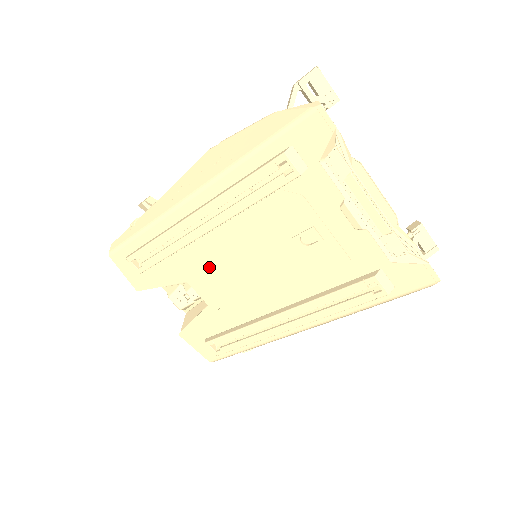
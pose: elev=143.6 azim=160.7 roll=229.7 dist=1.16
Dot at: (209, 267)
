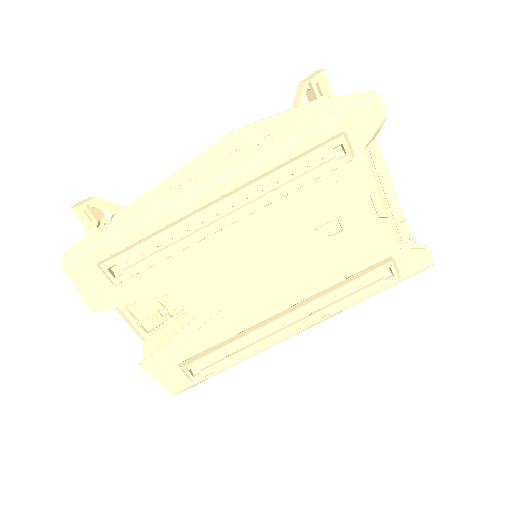
Dot at: (211, 270)
